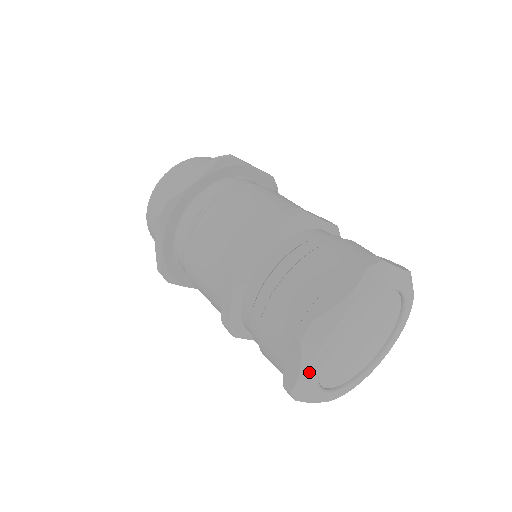
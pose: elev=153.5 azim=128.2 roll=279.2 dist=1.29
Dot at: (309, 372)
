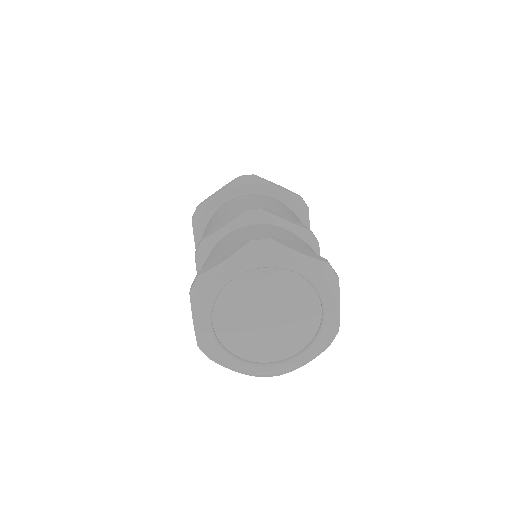
Dot at: (198, 323)
